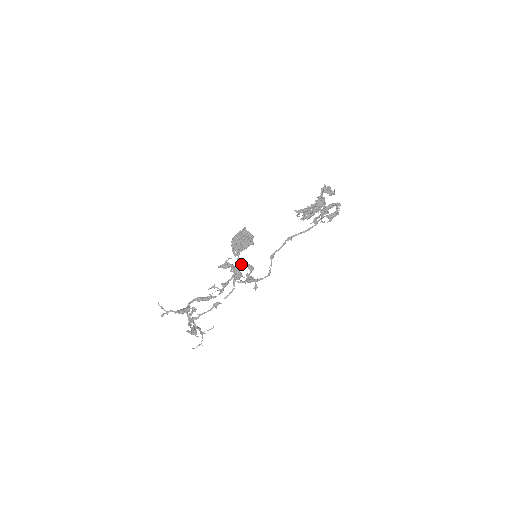
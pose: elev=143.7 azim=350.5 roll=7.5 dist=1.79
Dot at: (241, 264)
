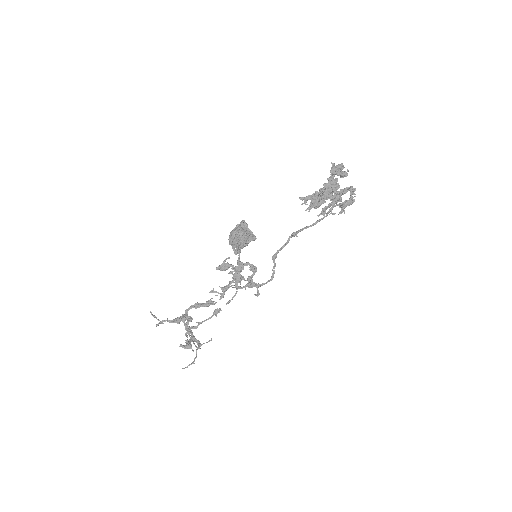
Dot at: (241, 265)
